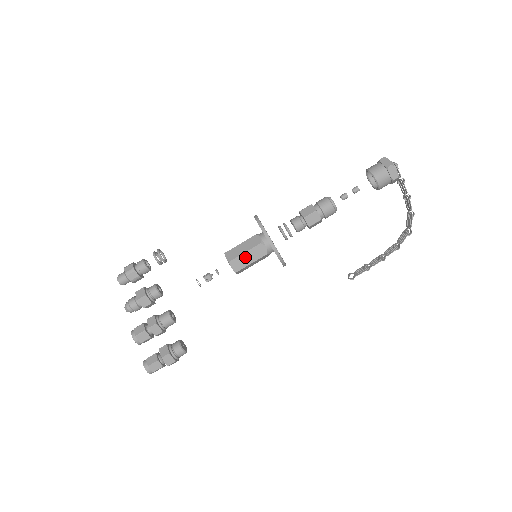
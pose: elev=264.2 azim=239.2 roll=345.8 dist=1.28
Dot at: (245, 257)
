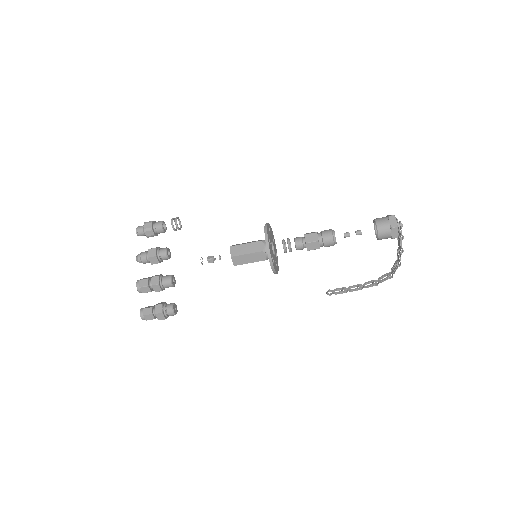
Dot at: (246, 257)
